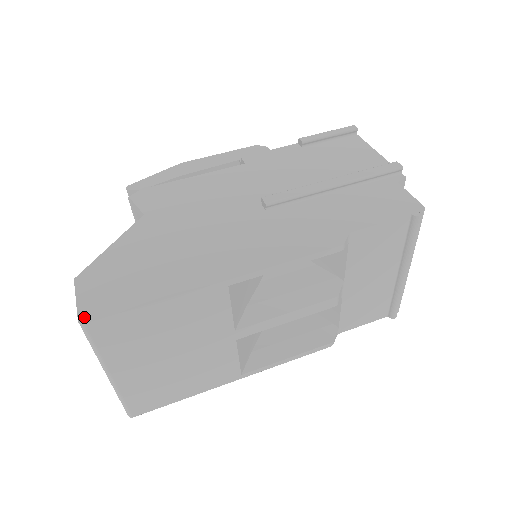
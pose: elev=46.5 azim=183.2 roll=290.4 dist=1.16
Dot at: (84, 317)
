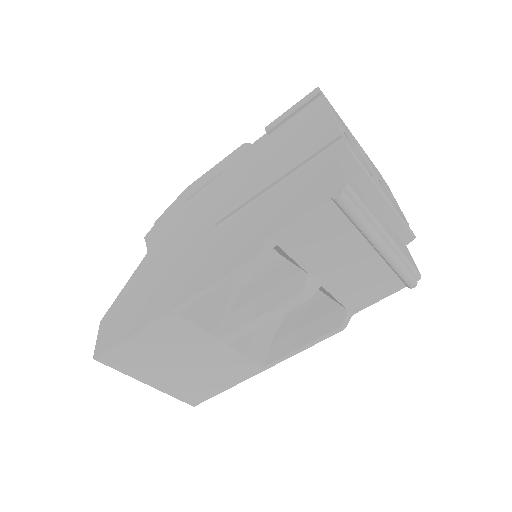
Dot at: (96, 354)
